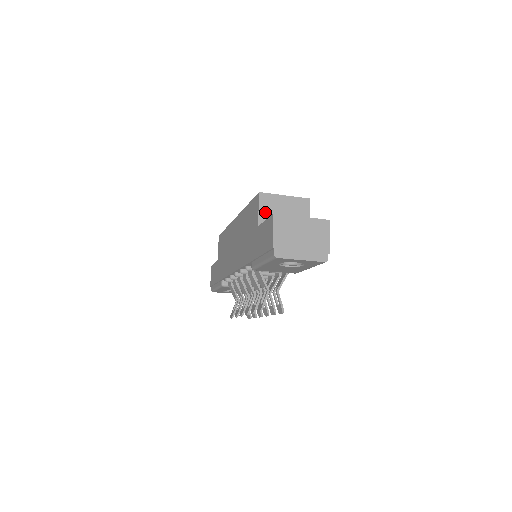
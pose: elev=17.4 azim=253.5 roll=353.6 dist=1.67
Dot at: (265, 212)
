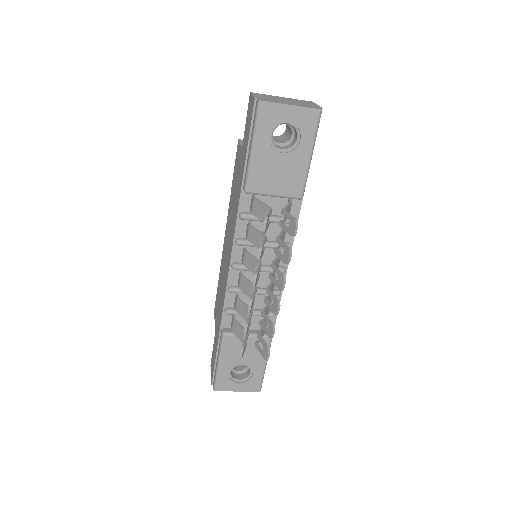
Dot at: occluded
